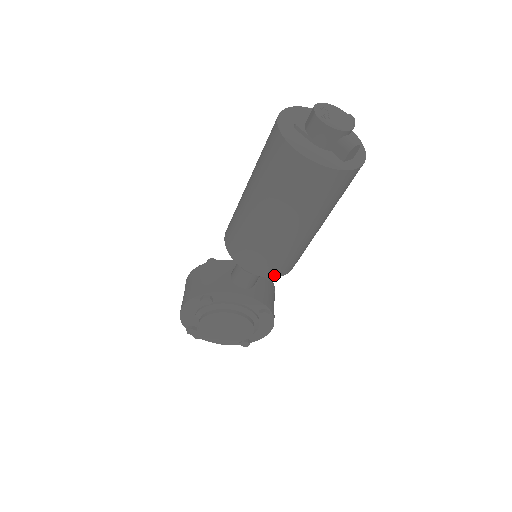
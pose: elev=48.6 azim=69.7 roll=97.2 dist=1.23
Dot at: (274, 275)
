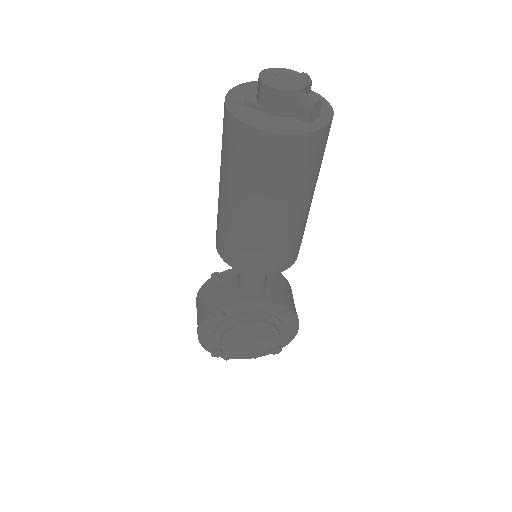
Dot at: (278, 270)
